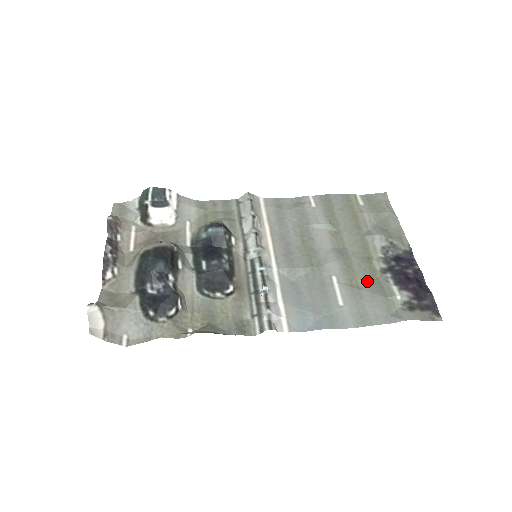
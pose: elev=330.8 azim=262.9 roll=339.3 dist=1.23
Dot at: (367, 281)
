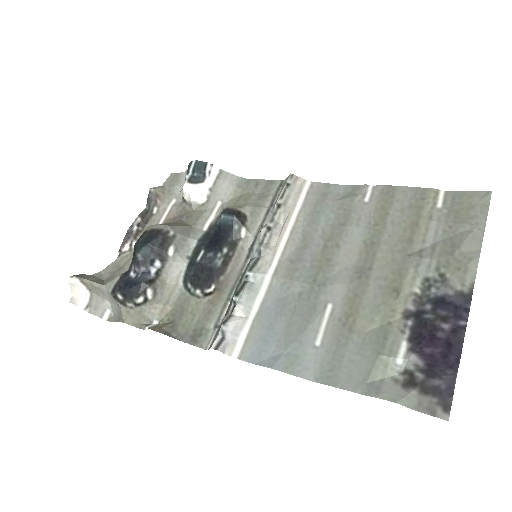
Dot at: (369, 323)
